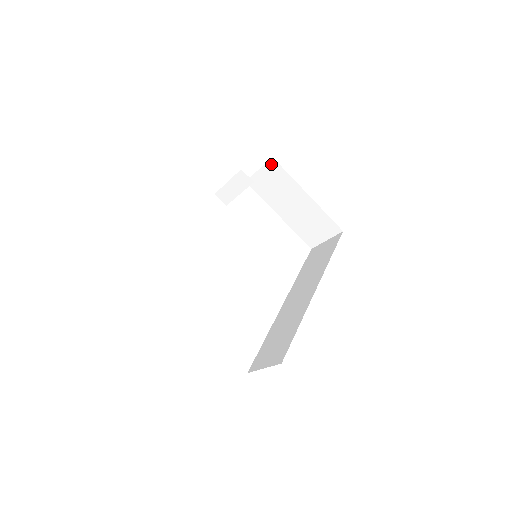
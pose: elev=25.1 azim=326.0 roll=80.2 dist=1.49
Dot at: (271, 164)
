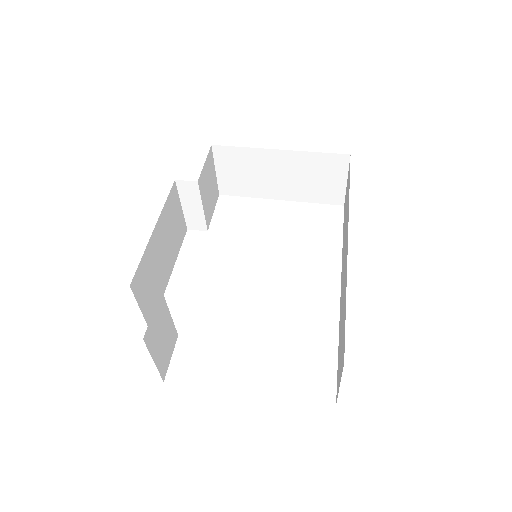
Dot at: (218, 153)
